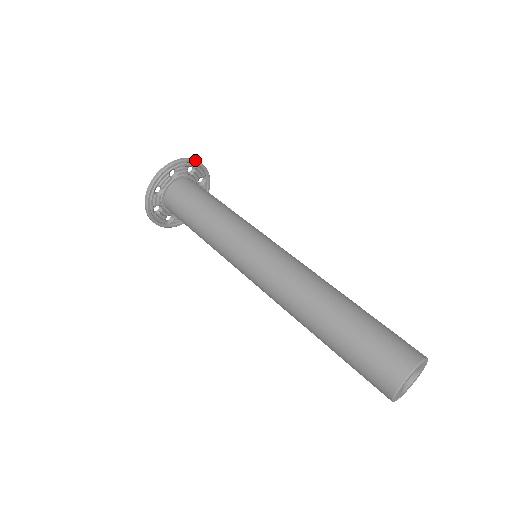
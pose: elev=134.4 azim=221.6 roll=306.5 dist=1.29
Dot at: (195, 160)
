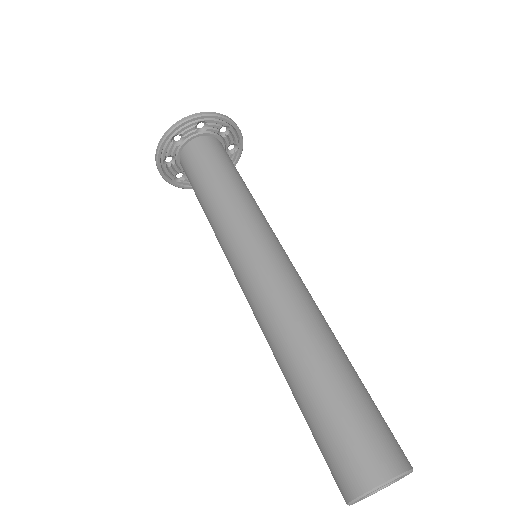
Dot at: (201, 115)
